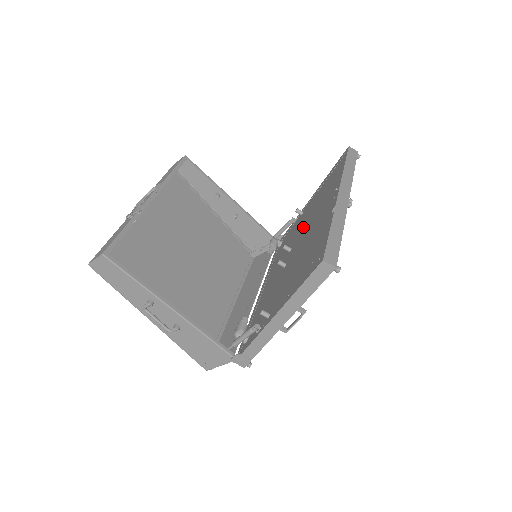
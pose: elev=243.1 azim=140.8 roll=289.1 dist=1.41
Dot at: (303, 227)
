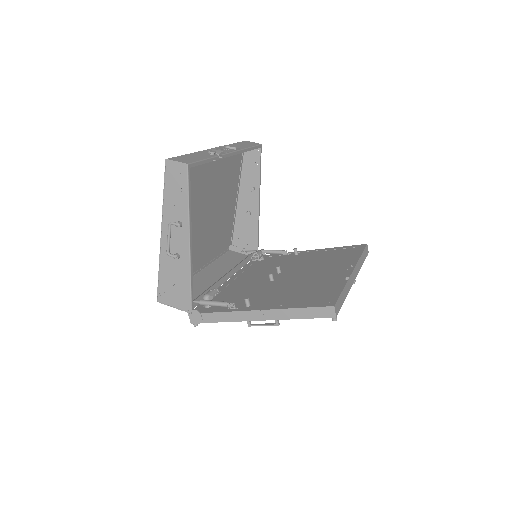
Dot at: (300, 266)
